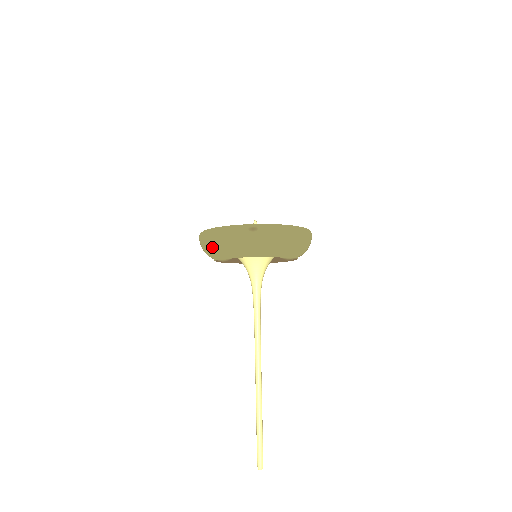
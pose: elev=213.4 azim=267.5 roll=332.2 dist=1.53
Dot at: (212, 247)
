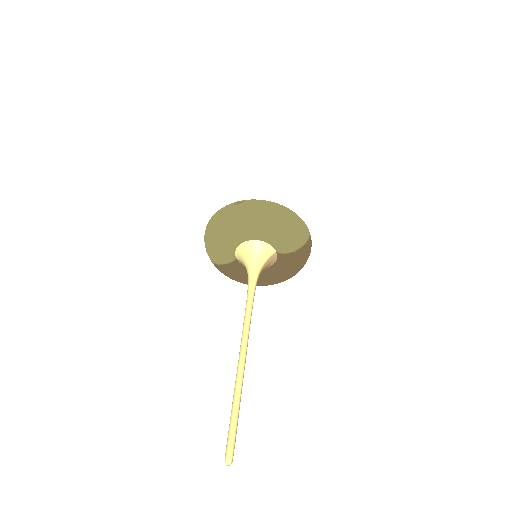
Dot at: (209, 235)
